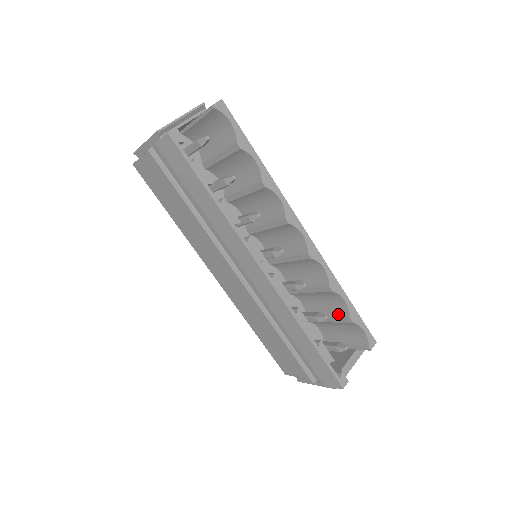
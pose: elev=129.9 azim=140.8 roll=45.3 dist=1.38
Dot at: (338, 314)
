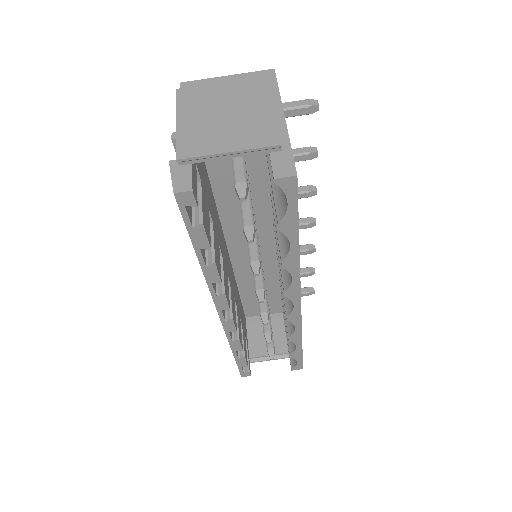
Dot at: occluded
